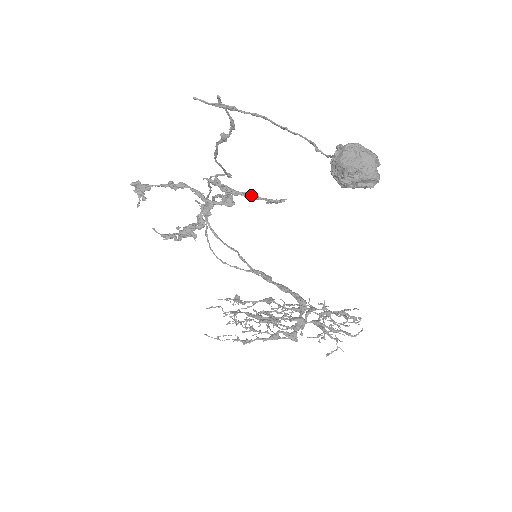
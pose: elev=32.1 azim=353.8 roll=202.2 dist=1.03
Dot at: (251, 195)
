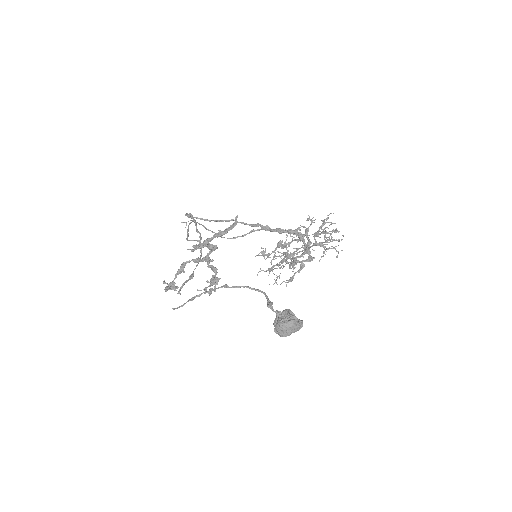
Dot at: (219, 236)
